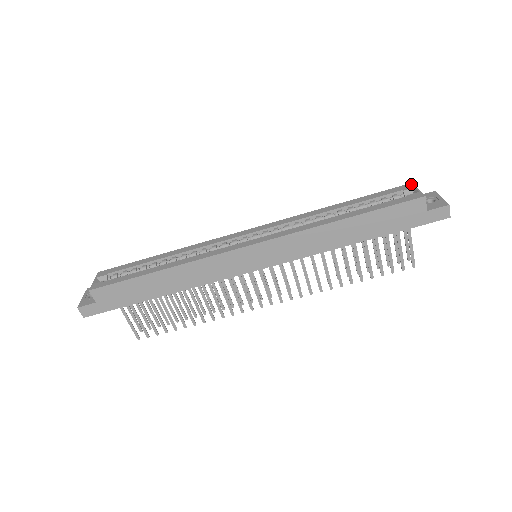
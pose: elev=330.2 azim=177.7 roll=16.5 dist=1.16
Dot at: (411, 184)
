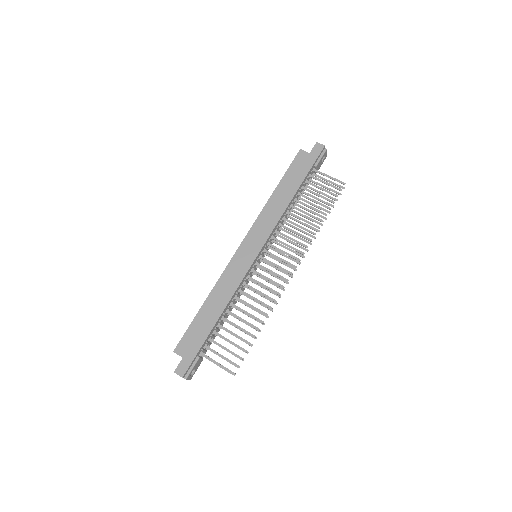
Dot at: occluded
